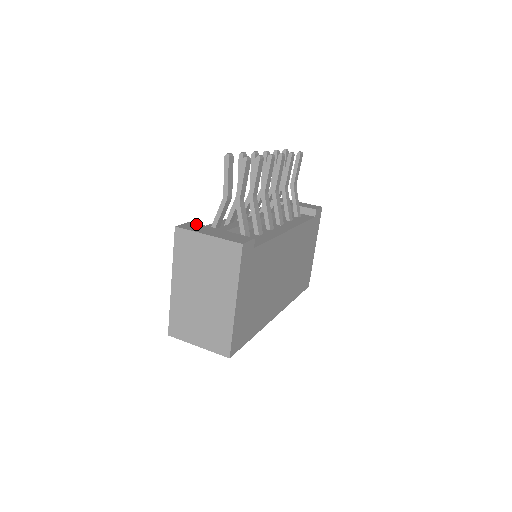
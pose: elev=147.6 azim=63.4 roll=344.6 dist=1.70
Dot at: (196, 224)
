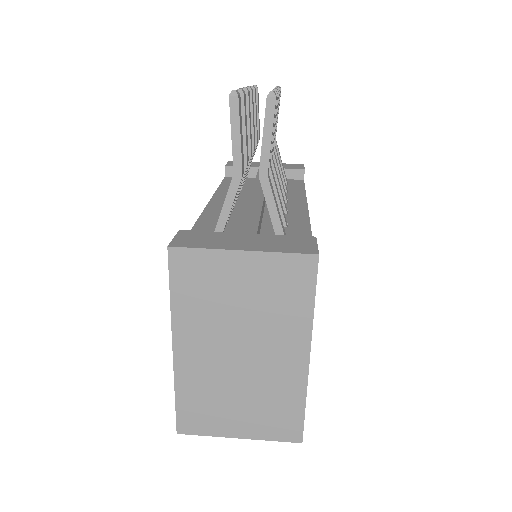
Dot at: (196, 232)
